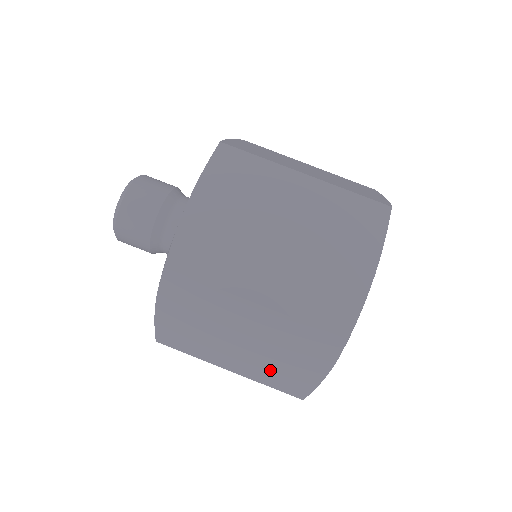
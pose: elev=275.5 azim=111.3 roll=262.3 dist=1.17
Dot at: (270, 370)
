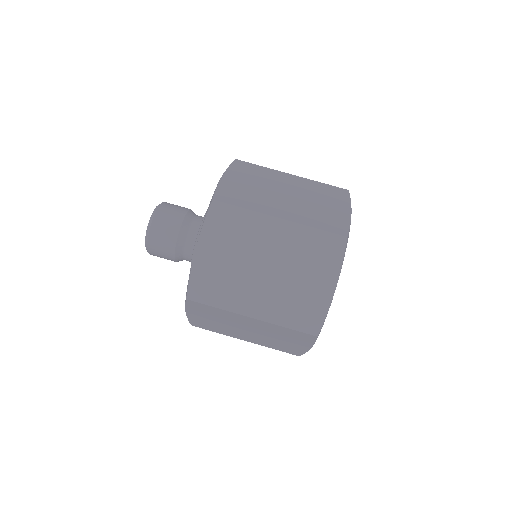
Dot at: (289, 301)
